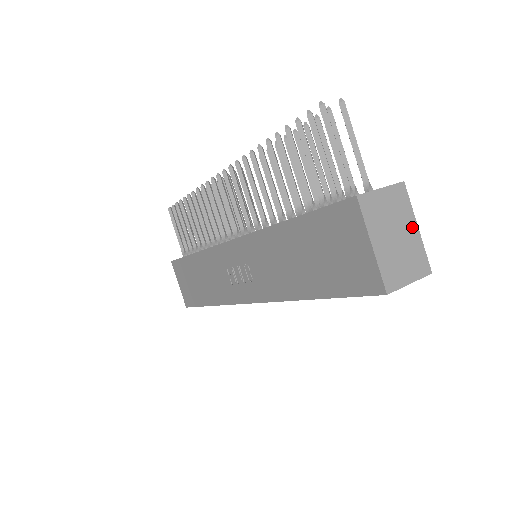
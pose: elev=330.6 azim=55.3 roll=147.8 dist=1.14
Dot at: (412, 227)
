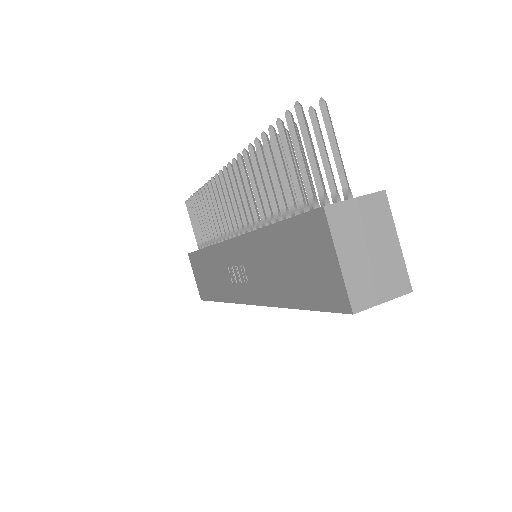
Dot at: (391, 240)
